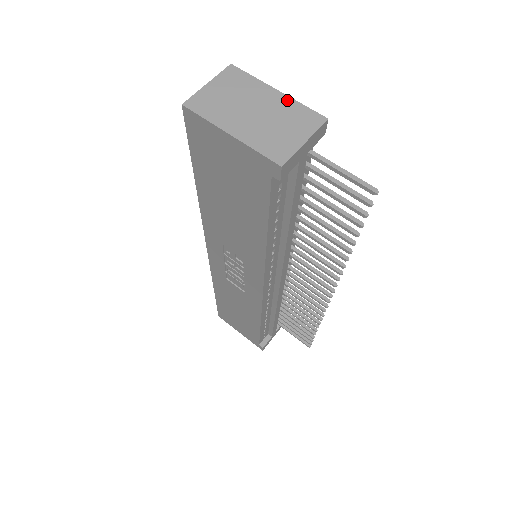
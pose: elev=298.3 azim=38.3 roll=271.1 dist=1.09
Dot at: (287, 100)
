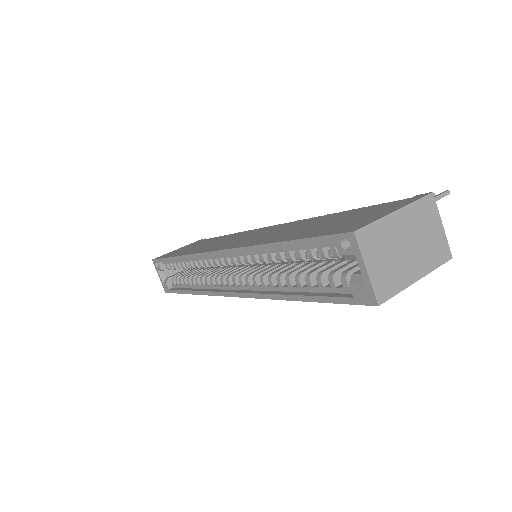
Dot at: (408, 211)
